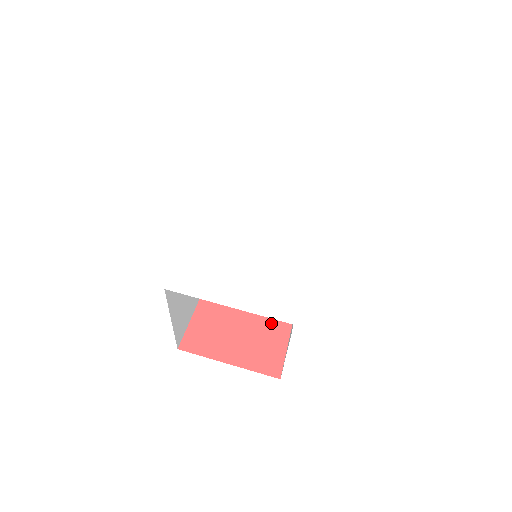
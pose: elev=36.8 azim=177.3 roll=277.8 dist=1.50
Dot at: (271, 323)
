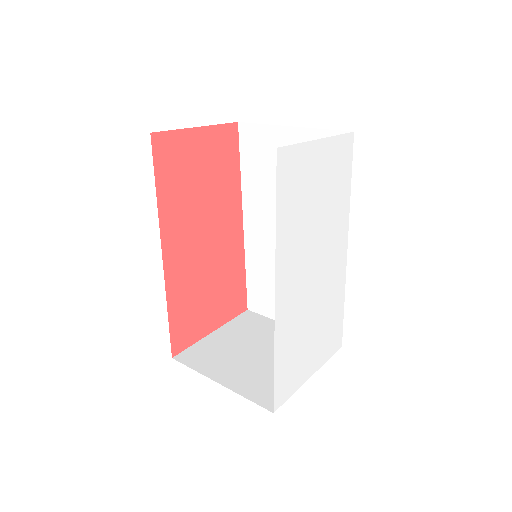
Dot at: (231, 269)
